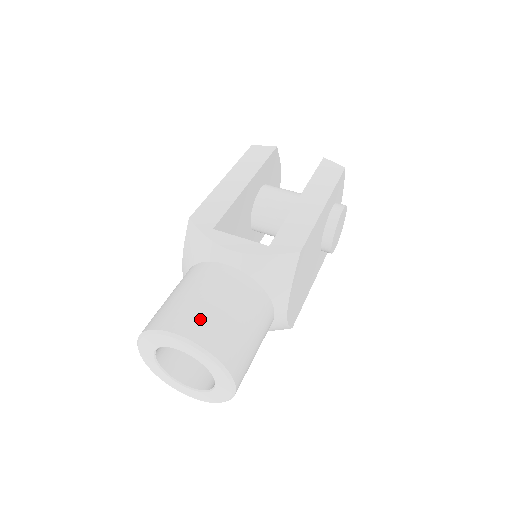
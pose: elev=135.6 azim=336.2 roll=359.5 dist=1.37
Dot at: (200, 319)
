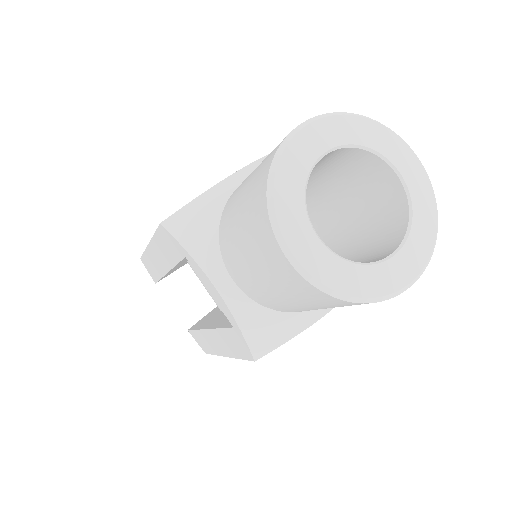
Dot at: occluded
